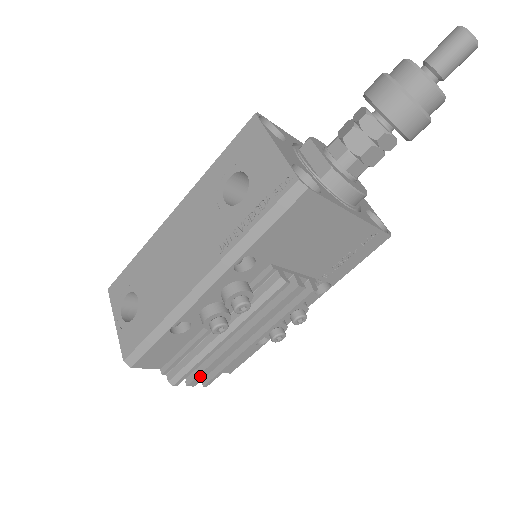
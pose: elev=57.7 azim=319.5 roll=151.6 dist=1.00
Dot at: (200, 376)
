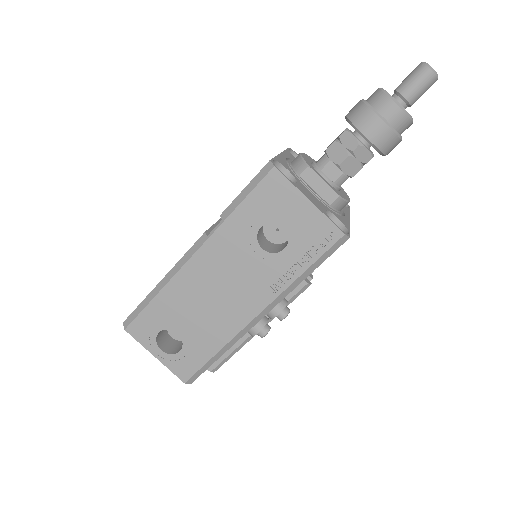
Dot at: occluded
